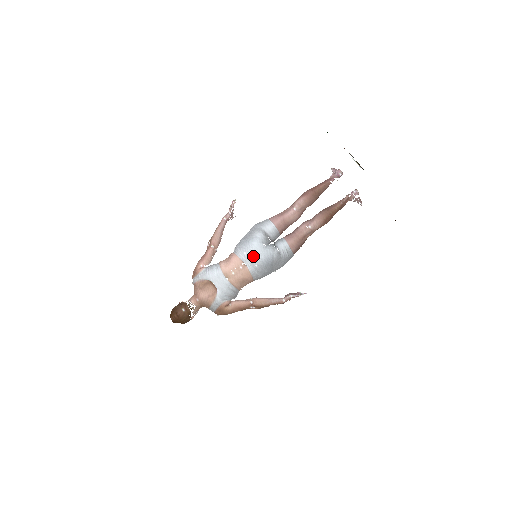
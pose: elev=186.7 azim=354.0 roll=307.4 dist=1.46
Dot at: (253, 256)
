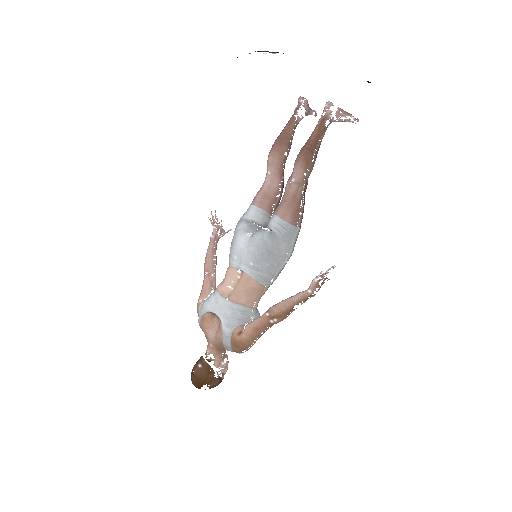
Dot at: (243, 254)
